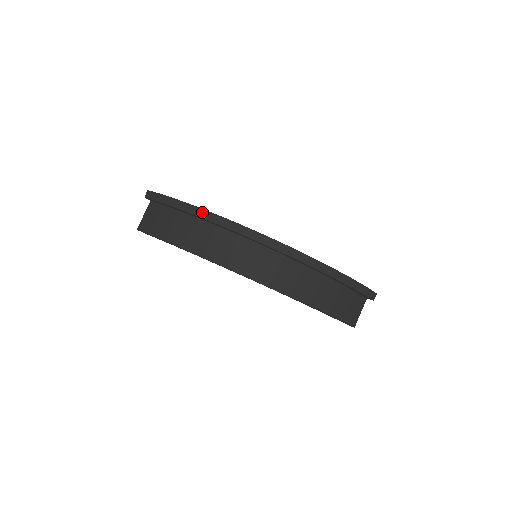
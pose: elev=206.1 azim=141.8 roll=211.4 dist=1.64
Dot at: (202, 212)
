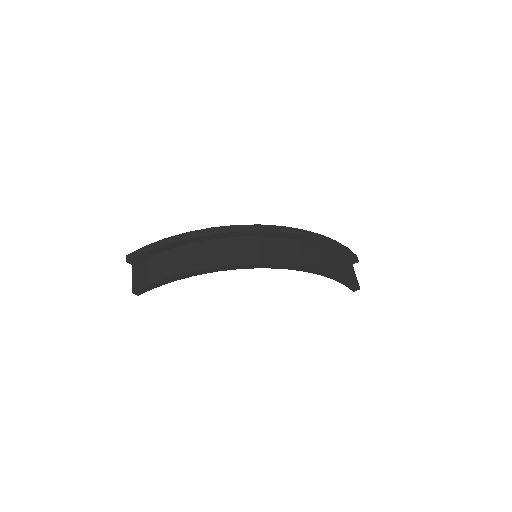
Dot at: (195, 233)
